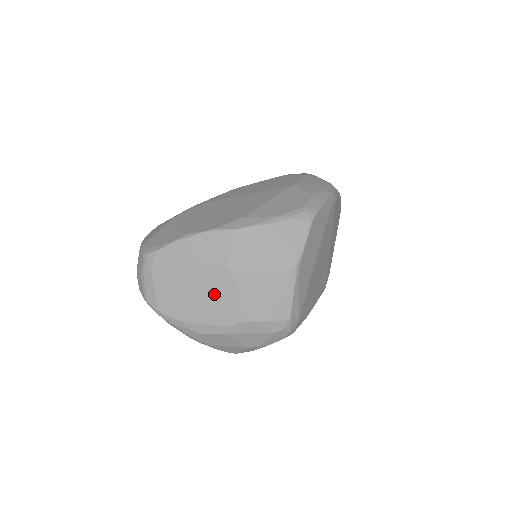
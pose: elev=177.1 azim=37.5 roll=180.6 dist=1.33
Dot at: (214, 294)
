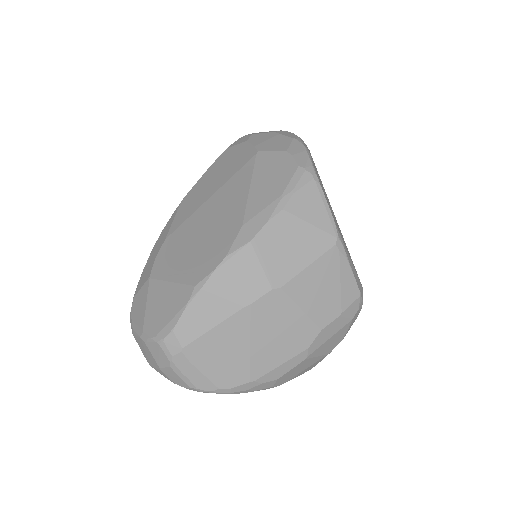
Dot at: (273, 327)
